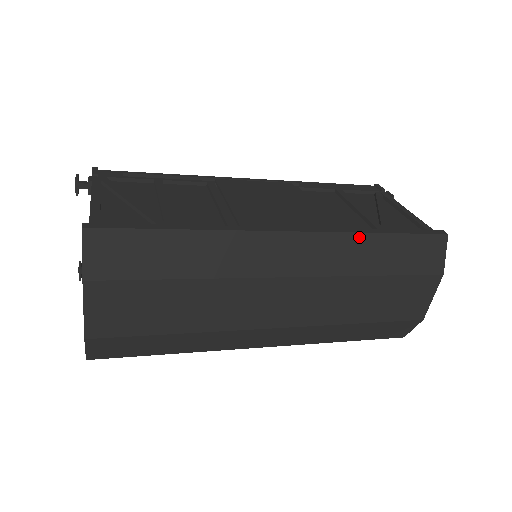
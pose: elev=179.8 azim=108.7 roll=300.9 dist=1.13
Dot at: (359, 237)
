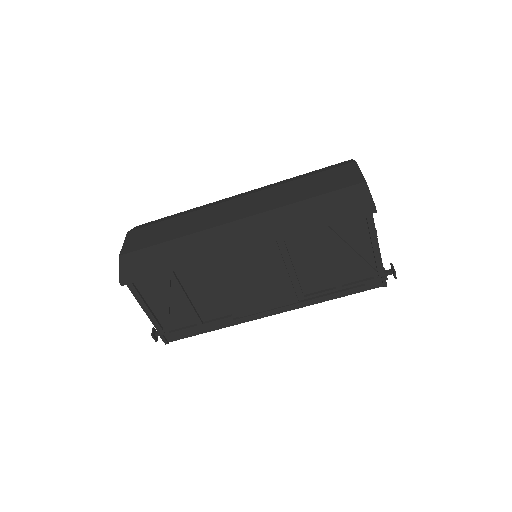
Dot at: occluded
